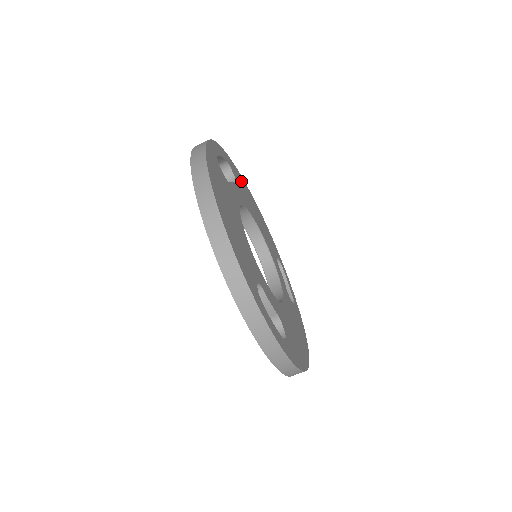
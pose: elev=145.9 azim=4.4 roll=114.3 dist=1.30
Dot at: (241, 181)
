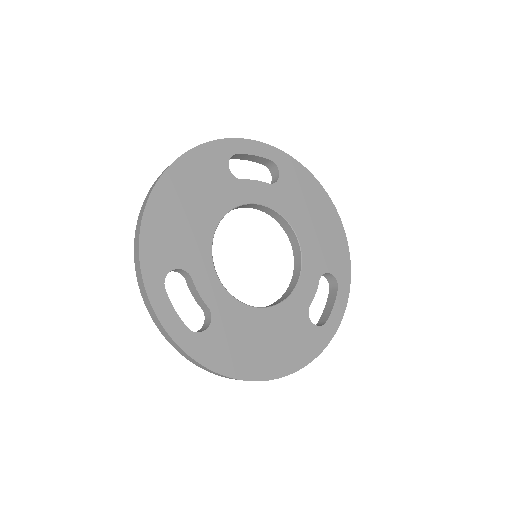
Dot at: (305, 184)
